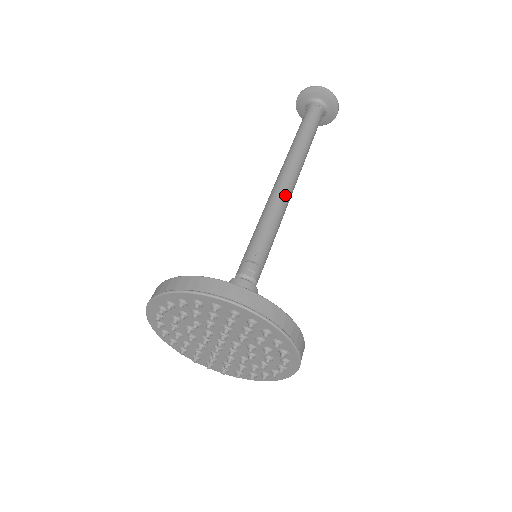
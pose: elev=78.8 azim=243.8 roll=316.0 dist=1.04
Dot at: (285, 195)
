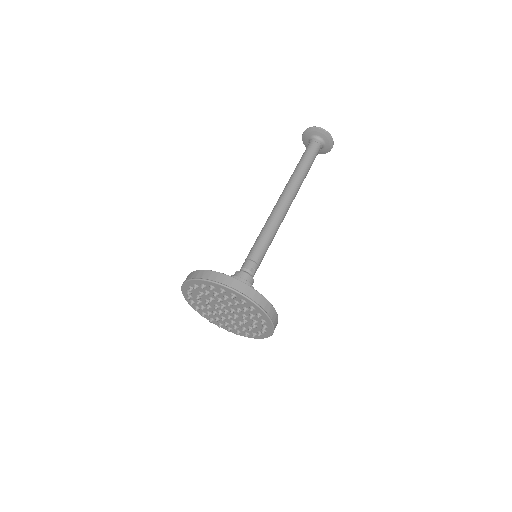
Dot at: (284, 216)
